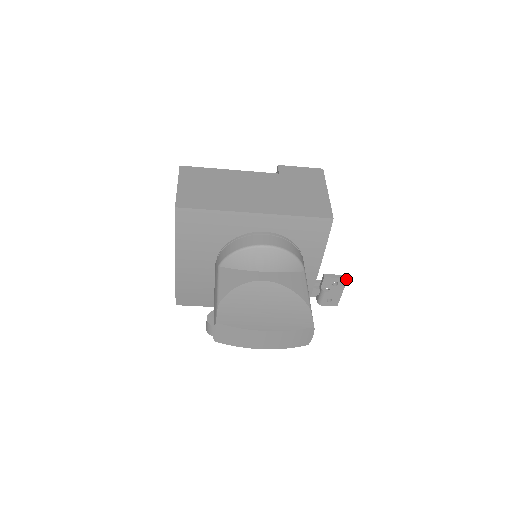
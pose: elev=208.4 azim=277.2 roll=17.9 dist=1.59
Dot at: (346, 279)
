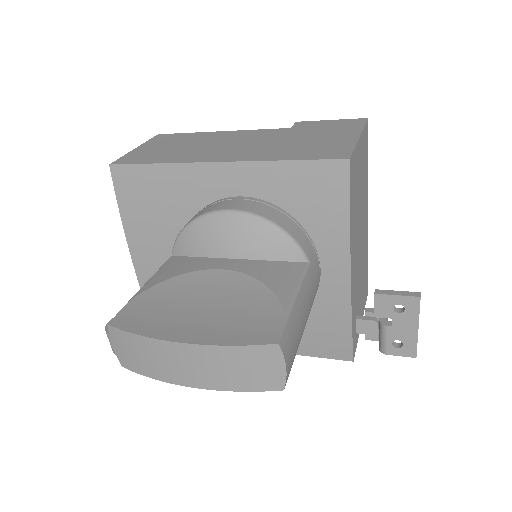
Dot at: (417, 298)
